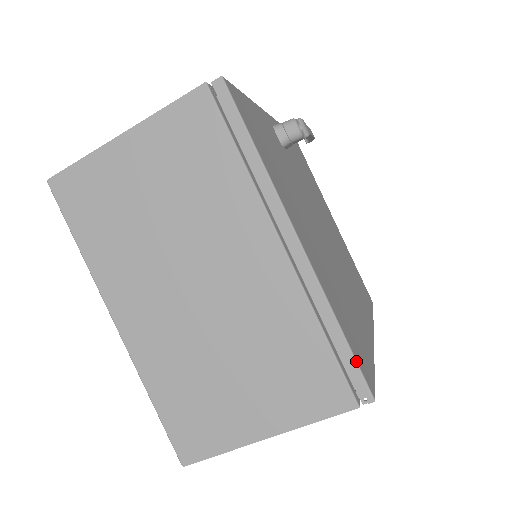
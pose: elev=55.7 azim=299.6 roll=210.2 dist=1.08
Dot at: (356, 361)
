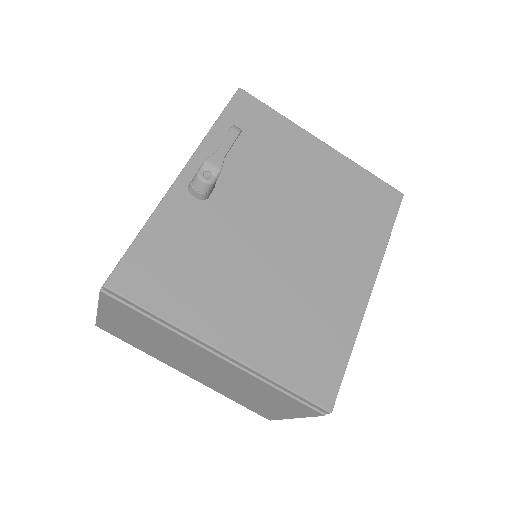
Dot at: (305, 398)
